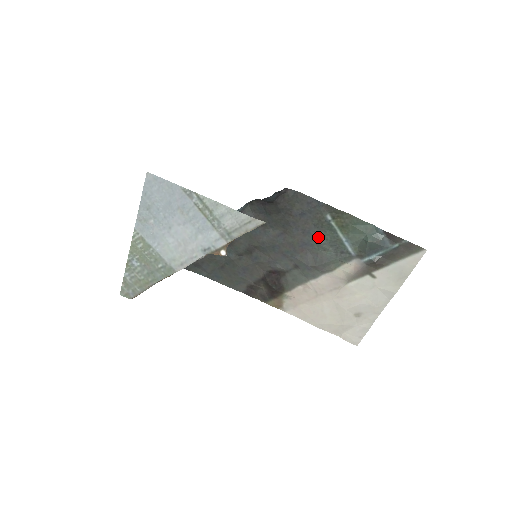
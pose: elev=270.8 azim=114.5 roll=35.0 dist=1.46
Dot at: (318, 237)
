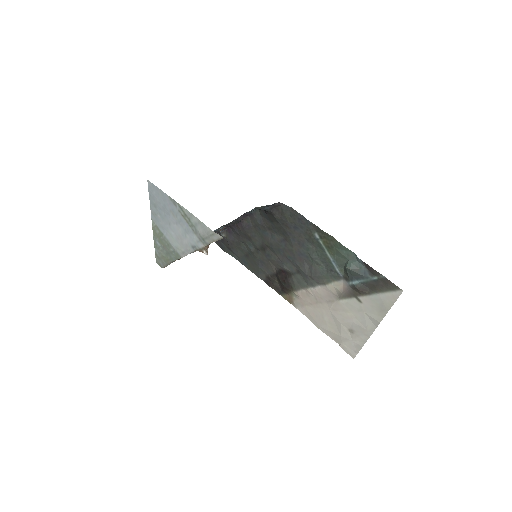
Dot at: (311, 251)
